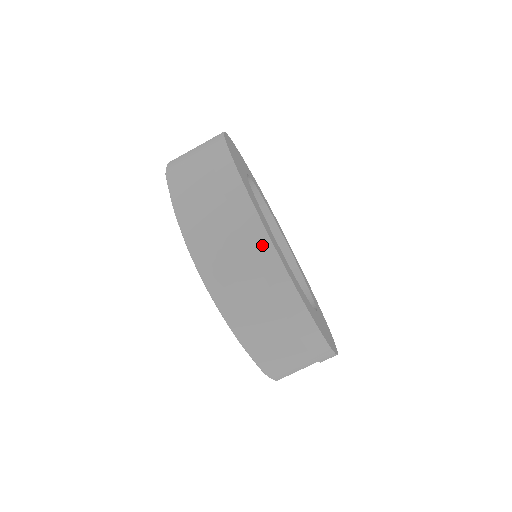
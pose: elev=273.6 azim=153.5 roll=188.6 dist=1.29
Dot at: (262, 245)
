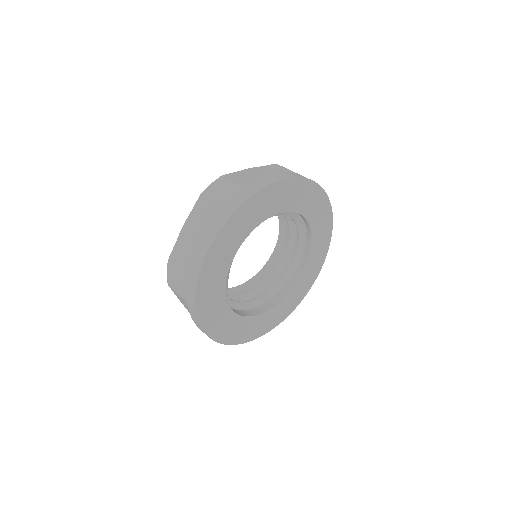
Dot at: (191, 295)
